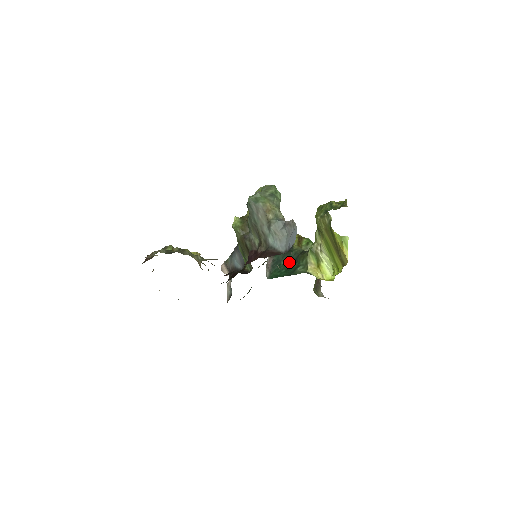
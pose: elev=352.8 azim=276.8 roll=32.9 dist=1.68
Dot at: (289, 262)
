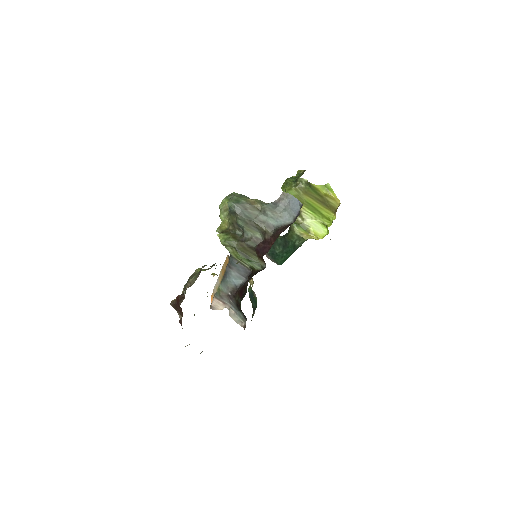
Dot at: (282, 247)
